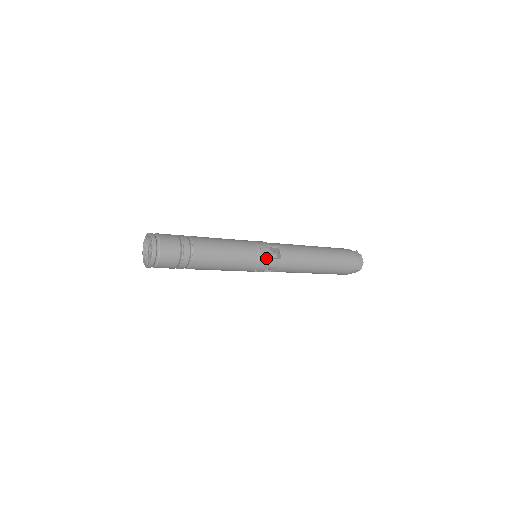
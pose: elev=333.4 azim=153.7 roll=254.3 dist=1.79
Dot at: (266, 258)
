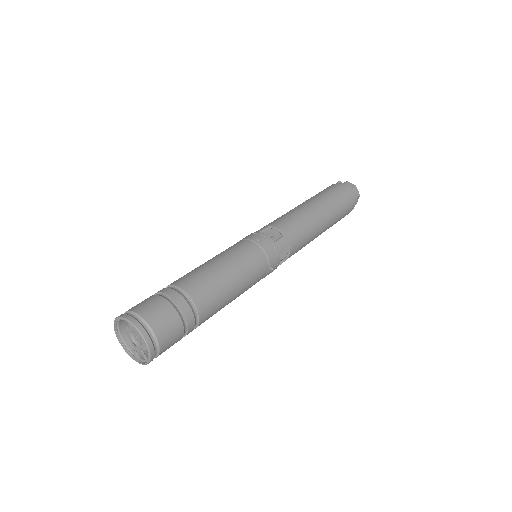
Dot at: (270, 244)
